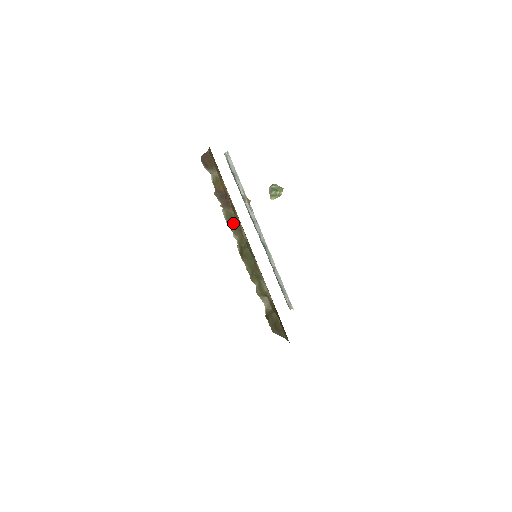
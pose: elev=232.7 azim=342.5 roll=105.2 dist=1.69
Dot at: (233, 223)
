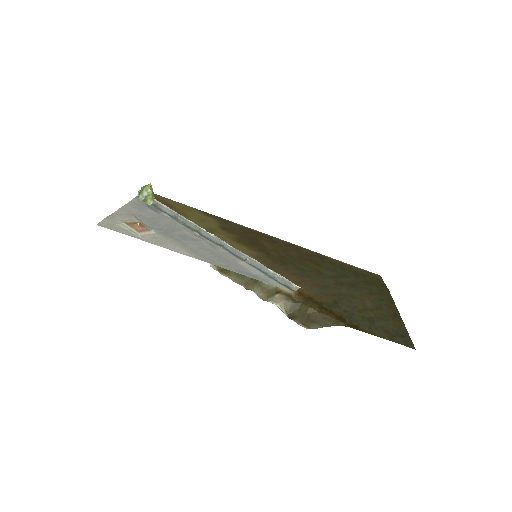
Dot at: occluded
